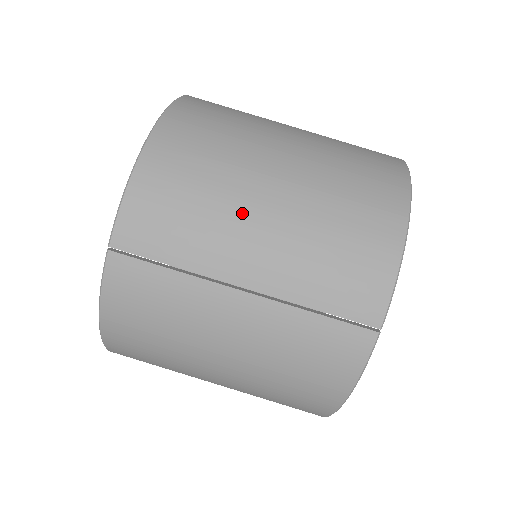
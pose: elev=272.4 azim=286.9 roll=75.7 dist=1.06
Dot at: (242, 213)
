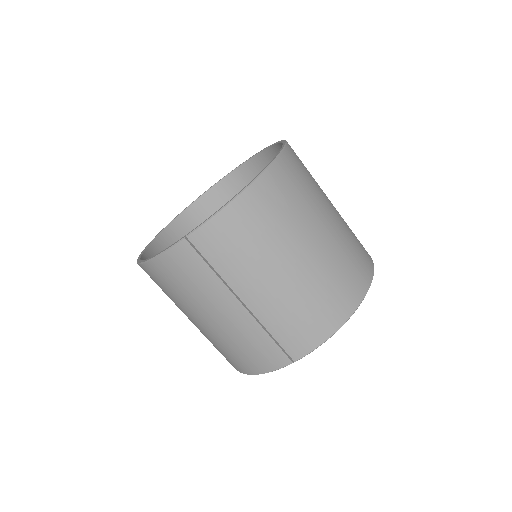
Dot at: (270, 267)
